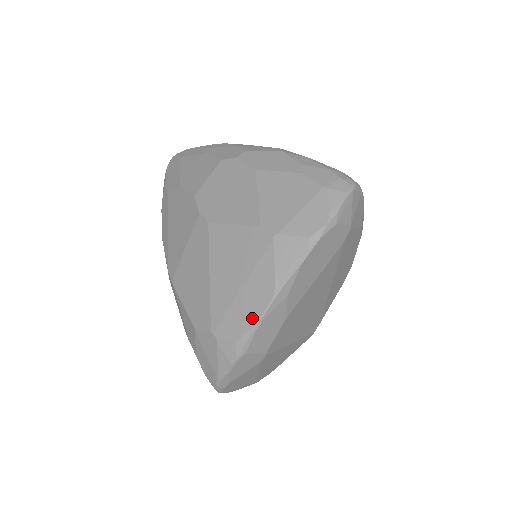
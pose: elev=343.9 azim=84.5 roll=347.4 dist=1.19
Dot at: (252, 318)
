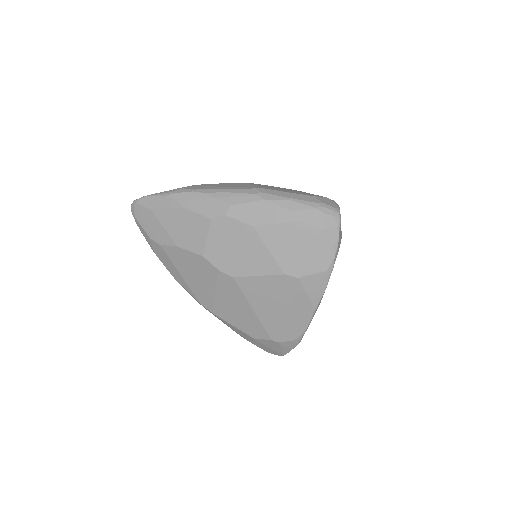
Dot at: (302, 326)
